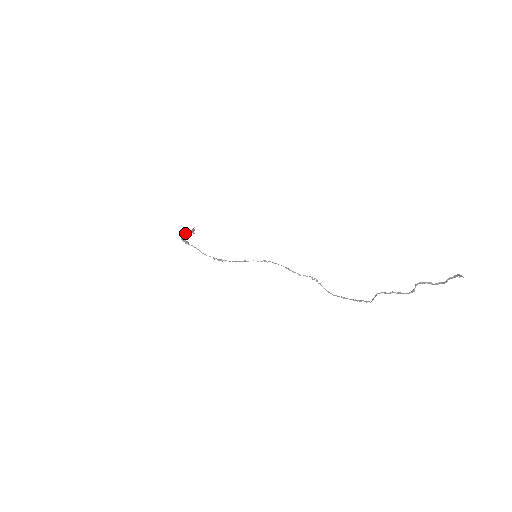
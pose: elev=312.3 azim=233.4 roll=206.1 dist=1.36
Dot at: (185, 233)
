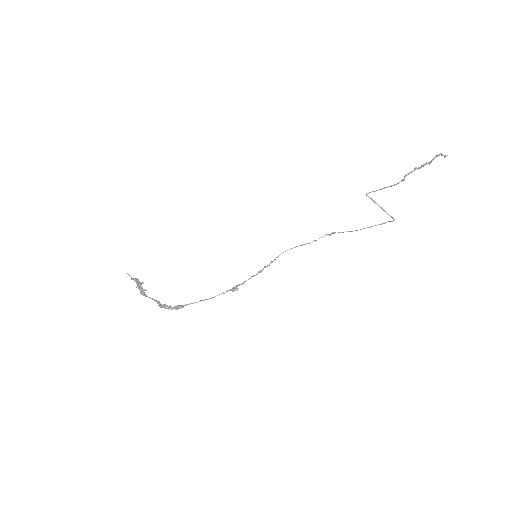
Dot at: (144, 295)
